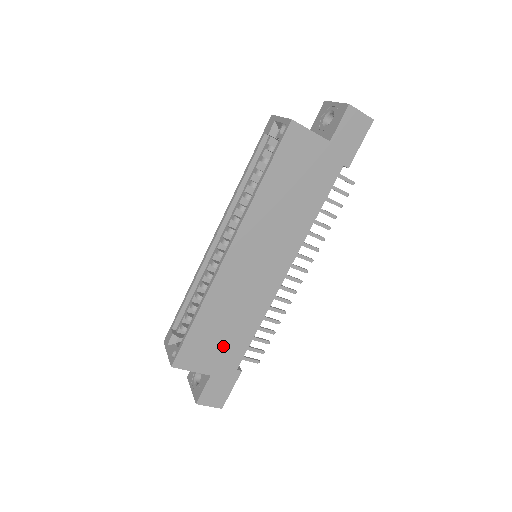
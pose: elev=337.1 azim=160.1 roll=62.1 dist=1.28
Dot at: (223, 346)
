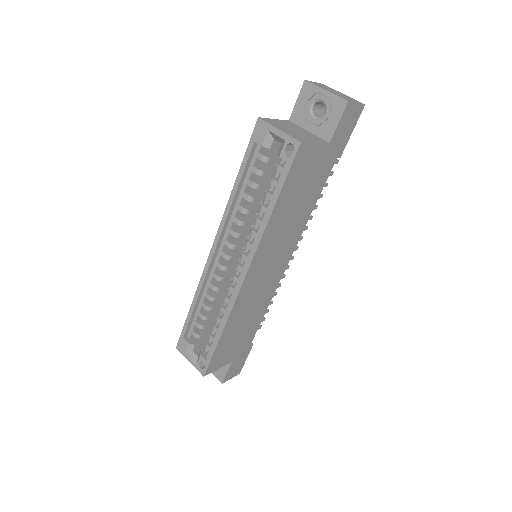
Dot at: (241, 339)
